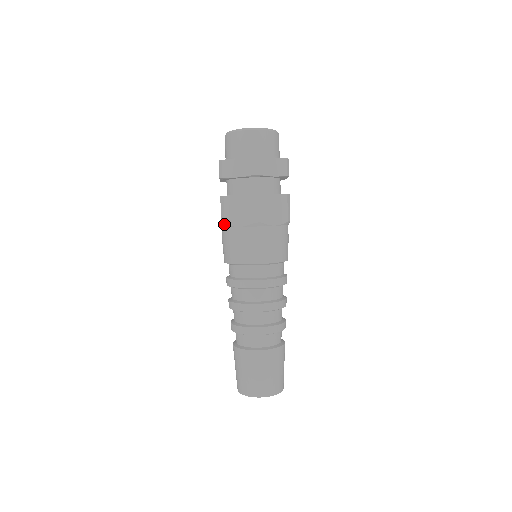
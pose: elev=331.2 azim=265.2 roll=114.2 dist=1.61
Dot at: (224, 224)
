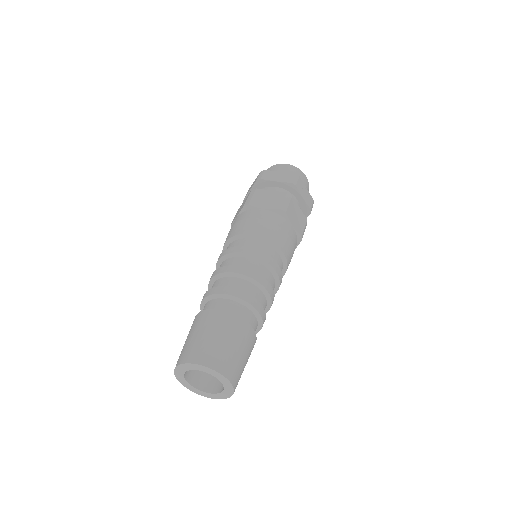
Dot at: occluded
